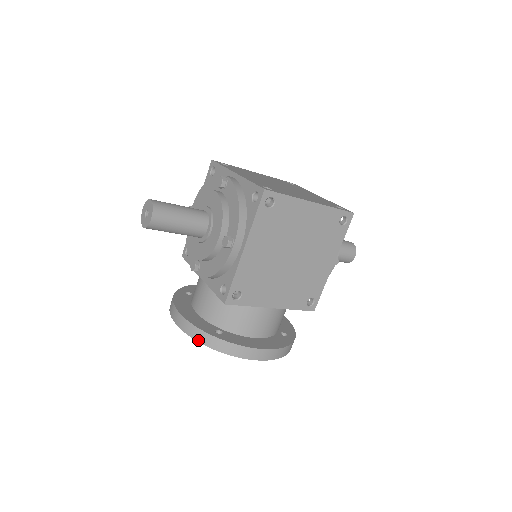
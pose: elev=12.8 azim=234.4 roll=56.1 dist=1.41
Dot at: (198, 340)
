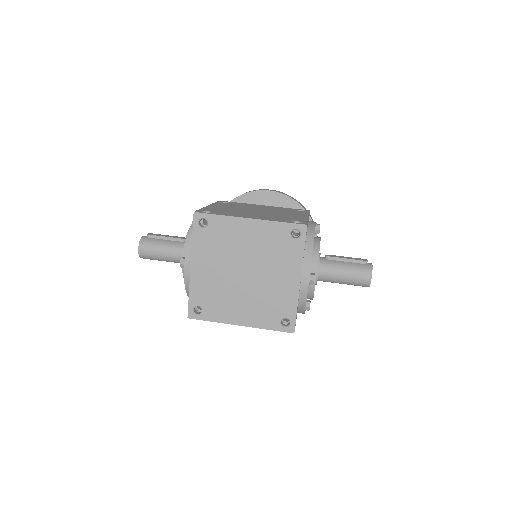
Dot at: occluded
